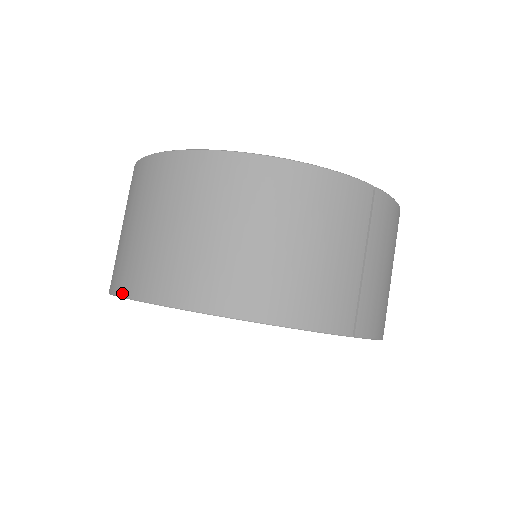
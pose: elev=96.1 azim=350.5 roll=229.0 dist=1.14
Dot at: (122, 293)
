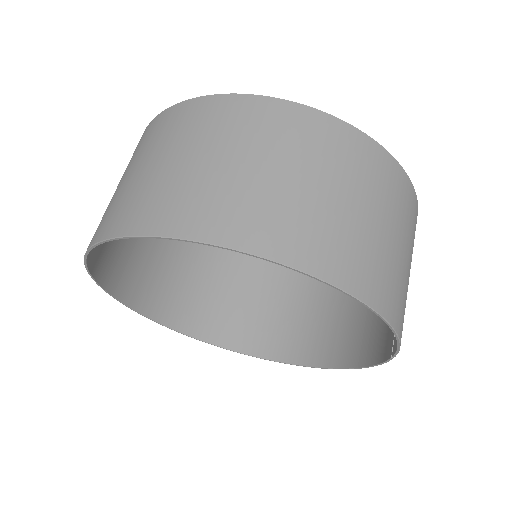
Dot at: (229, 242)
